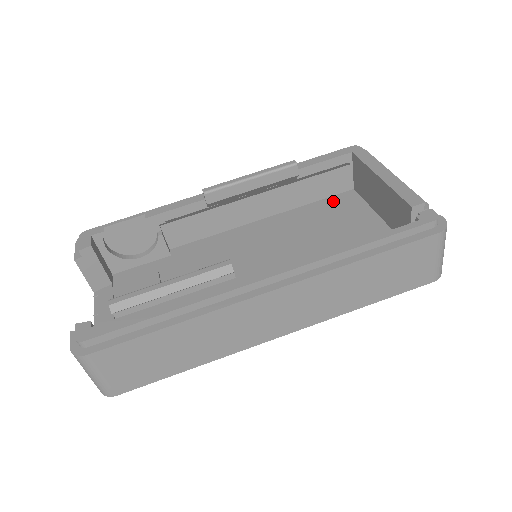
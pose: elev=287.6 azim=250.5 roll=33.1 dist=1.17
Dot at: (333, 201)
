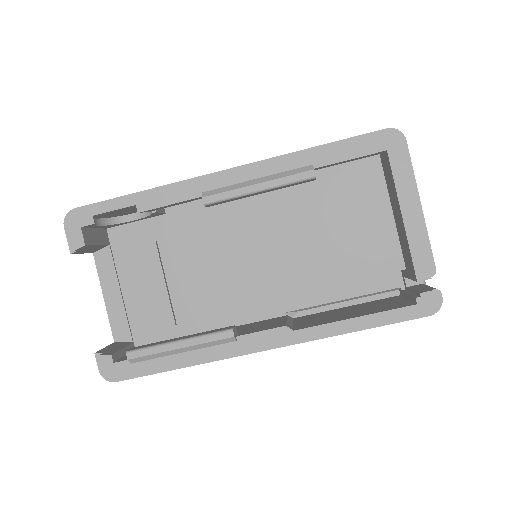
Dot at: (350, 167)
